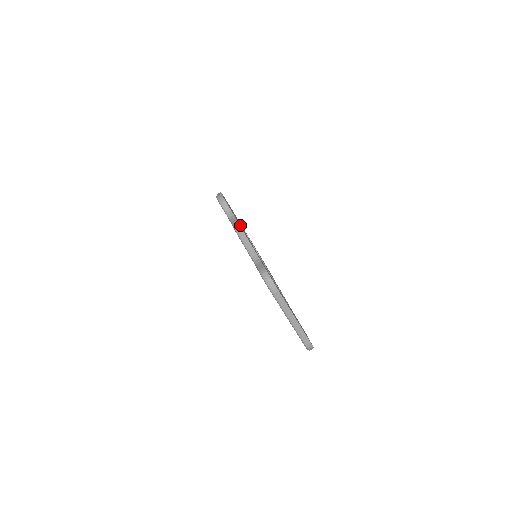
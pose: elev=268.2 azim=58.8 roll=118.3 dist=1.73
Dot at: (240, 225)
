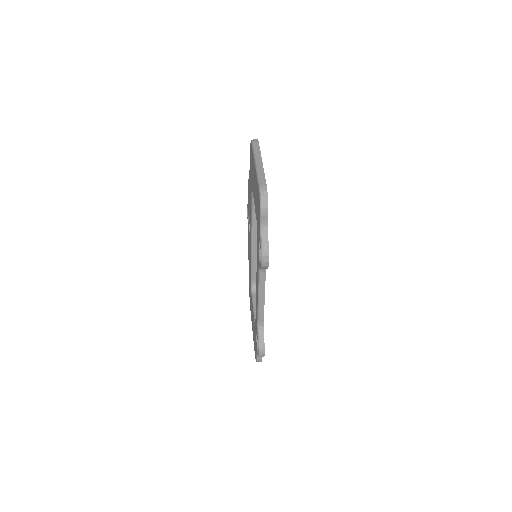
Dot at: occluded
